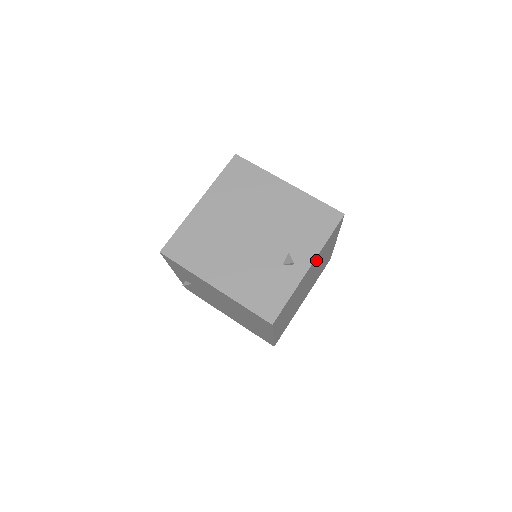
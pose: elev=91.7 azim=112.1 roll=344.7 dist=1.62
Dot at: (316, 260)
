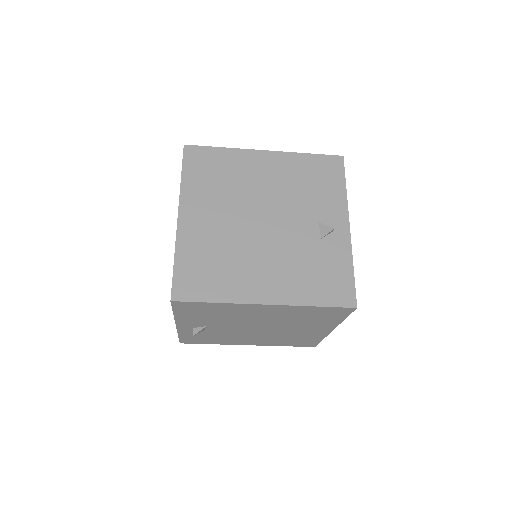
Dot at: occluded
